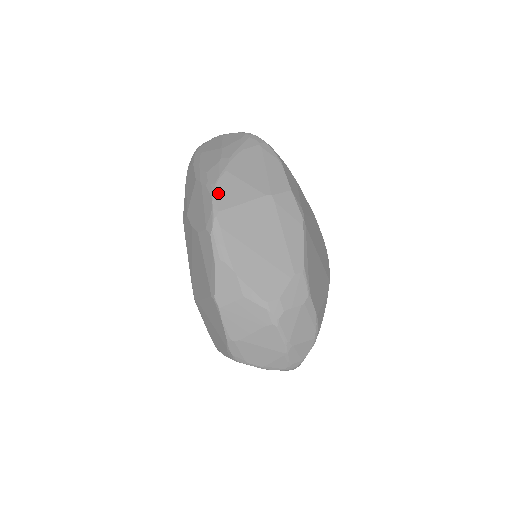
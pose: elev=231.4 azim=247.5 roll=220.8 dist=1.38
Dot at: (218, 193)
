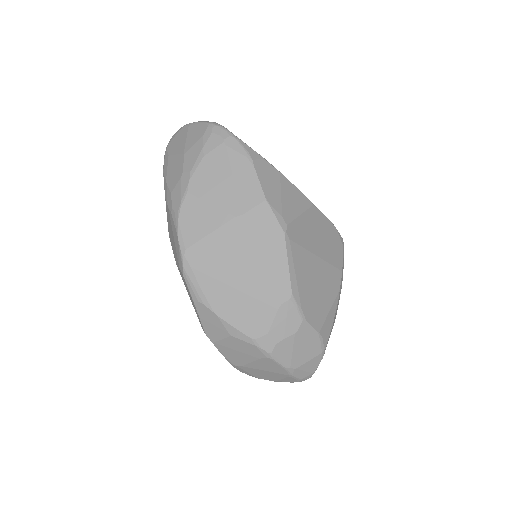
Dot at: (182, 225)
